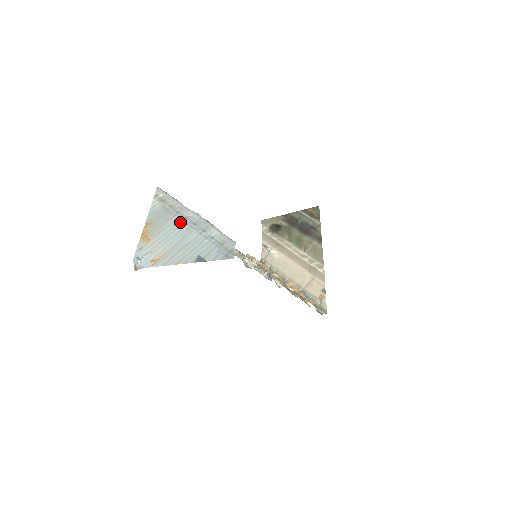
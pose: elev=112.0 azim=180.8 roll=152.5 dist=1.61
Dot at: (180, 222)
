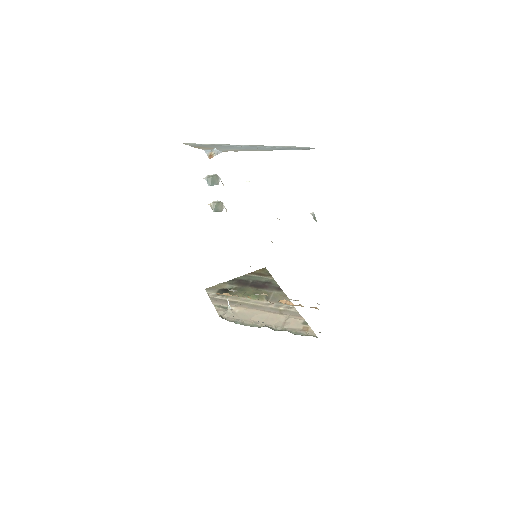
Dot at: (234, 146)
